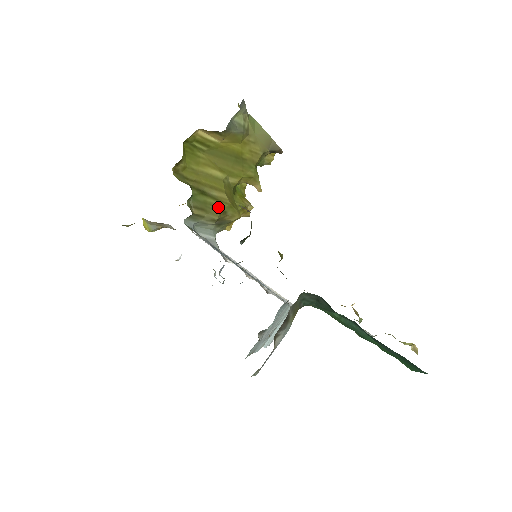
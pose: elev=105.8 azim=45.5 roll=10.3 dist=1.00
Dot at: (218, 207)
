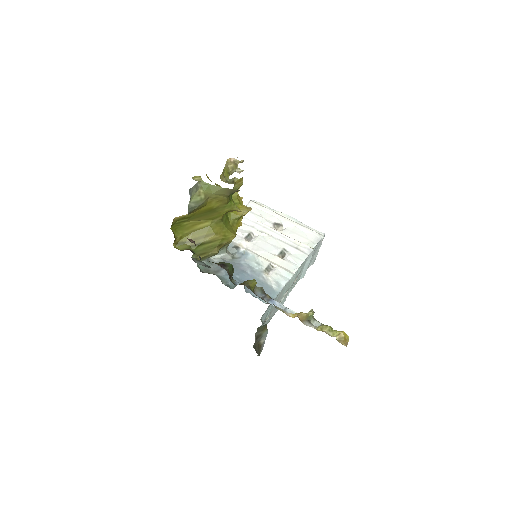
Dot at: (214, 245)
